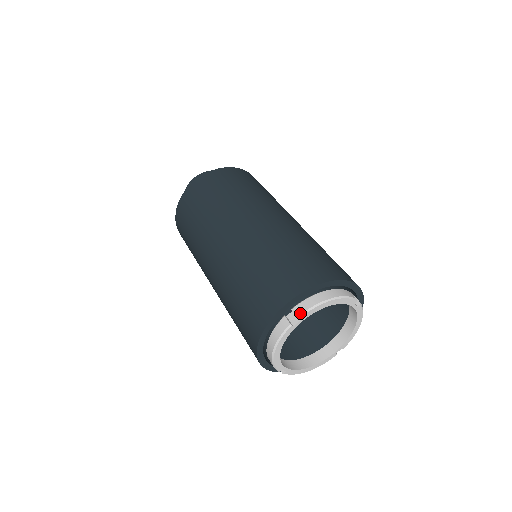
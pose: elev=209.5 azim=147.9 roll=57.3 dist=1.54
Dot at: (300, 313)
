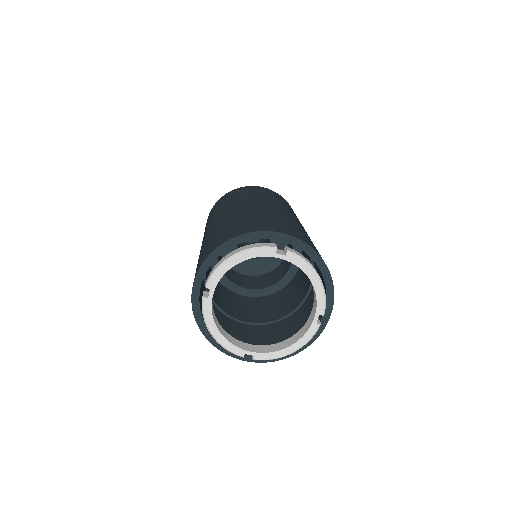
Dot at: (206, 282)
